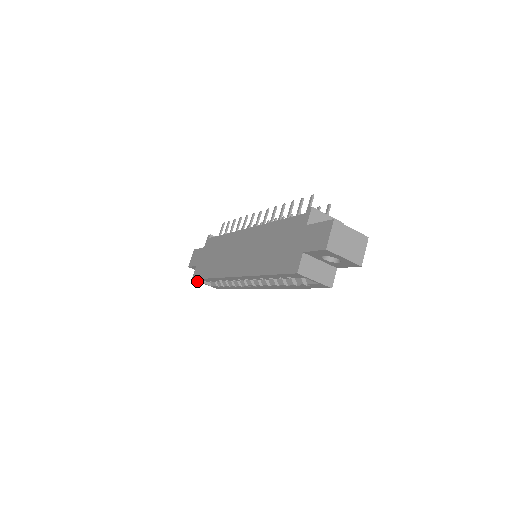
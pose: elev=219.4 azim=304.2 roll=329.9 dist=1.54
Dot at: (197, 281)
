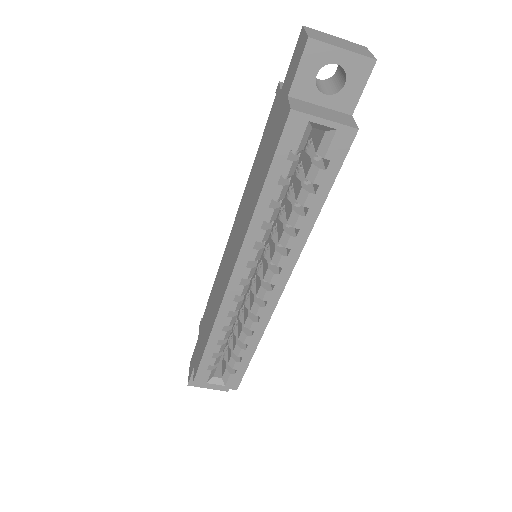
Dot at: (201, 384)
